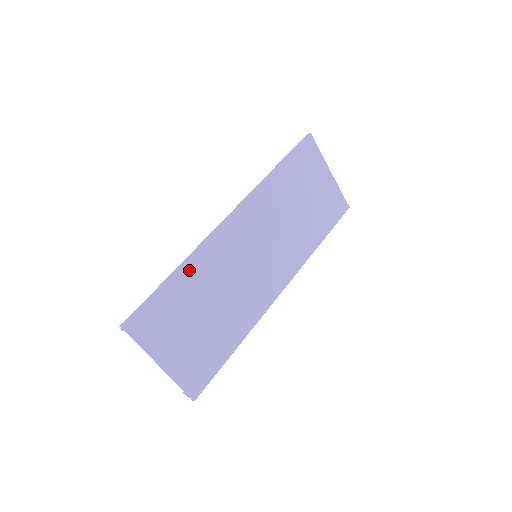
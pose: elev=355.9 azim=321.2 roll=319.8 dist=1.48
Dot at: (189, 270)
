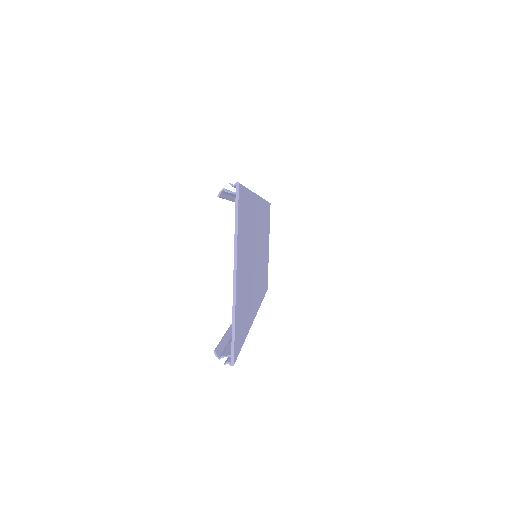
Dot at: (252, 203)
